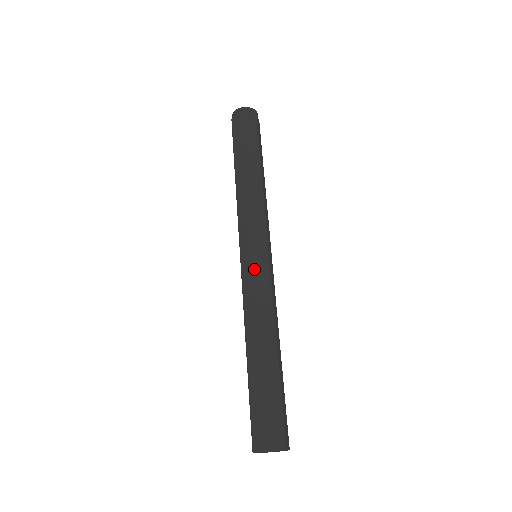
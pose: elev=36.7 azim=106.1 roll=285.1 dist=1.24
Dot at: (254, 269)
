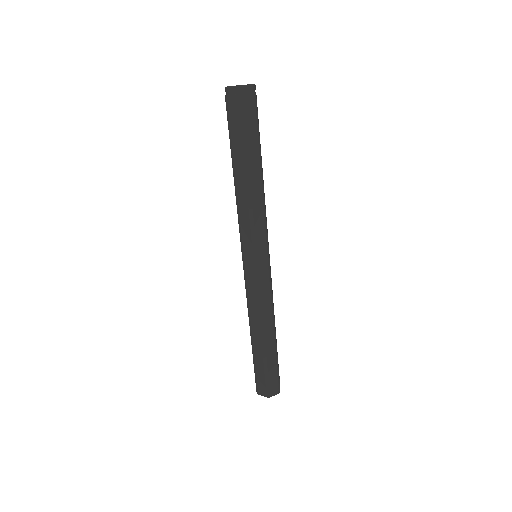
Dot at: (258, 278)
